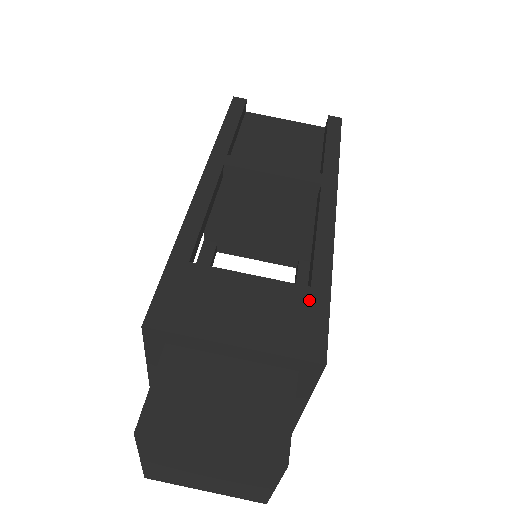
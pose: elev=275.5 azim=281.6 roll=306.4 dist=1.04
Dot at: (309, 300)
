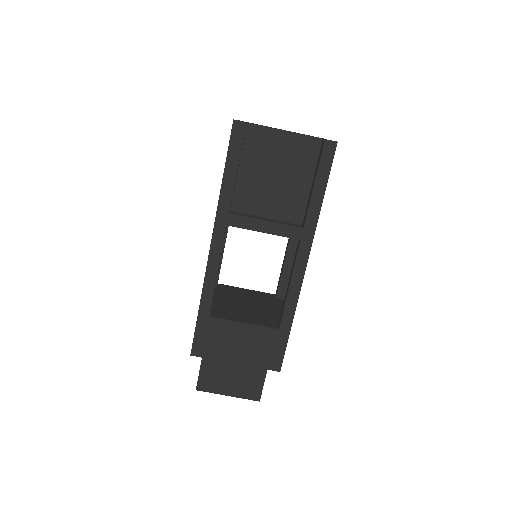
Dot at: (277, 338)
